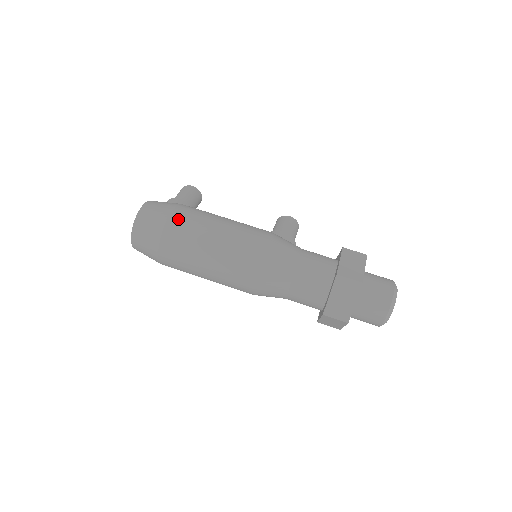
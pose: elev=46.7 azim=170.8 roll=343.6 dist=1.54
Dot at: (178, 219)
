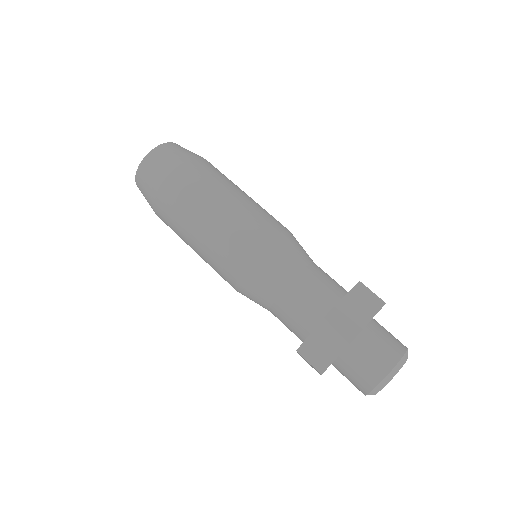
Dot at: occluded
